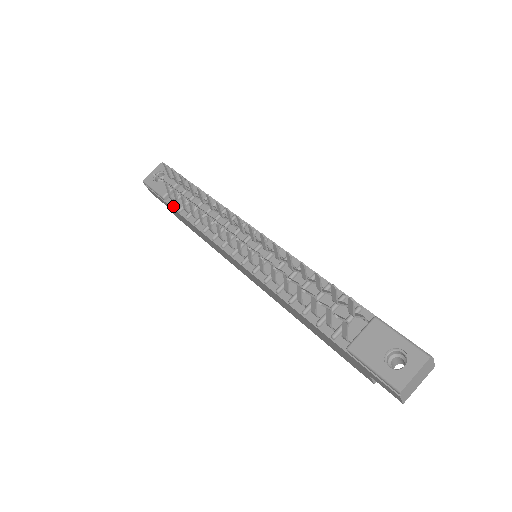
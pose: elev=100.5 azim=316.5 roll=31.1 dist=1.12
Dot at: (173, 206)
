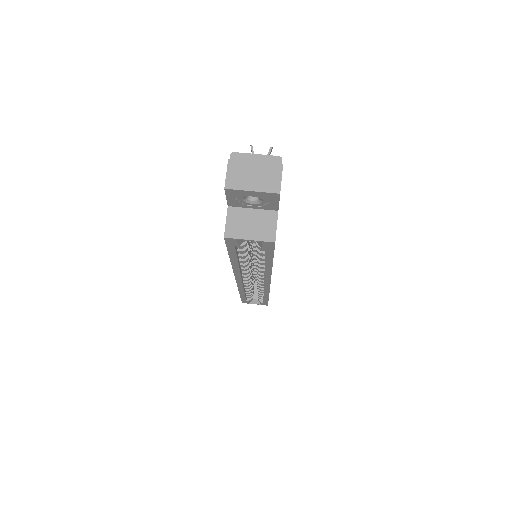
Dot at: occluded
